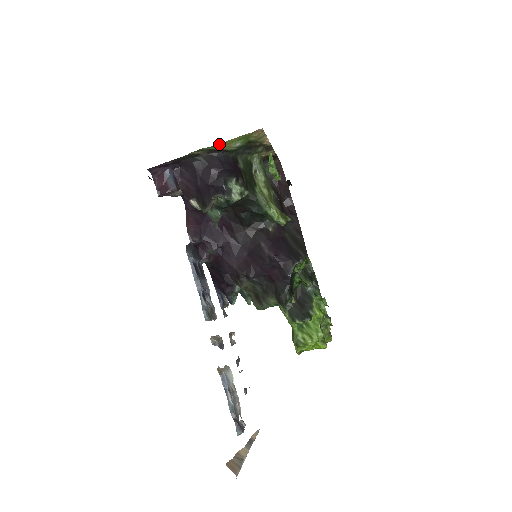
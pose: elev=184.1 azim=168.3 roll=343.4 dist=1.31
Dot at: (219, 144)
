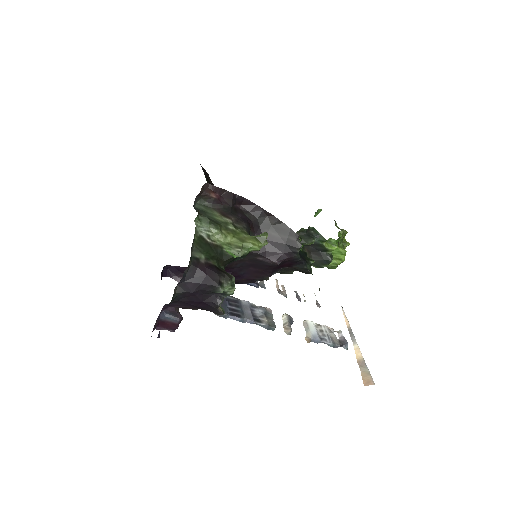
Dot at: occluded
